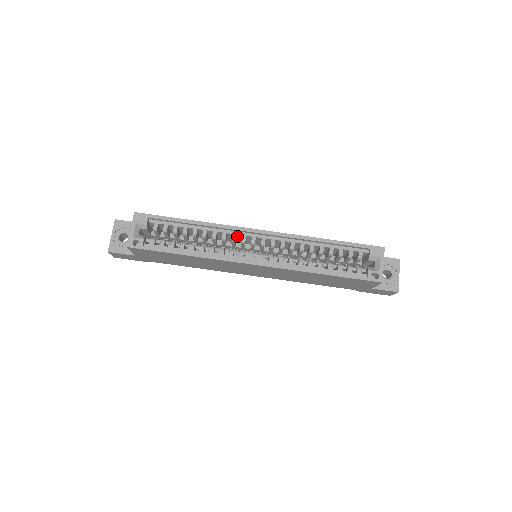
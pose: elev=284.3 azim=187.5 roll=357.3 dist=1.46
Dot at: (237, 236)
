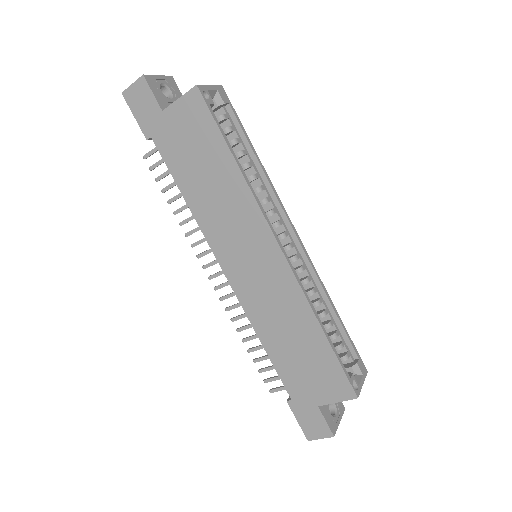
Dot at: (271, 216)
